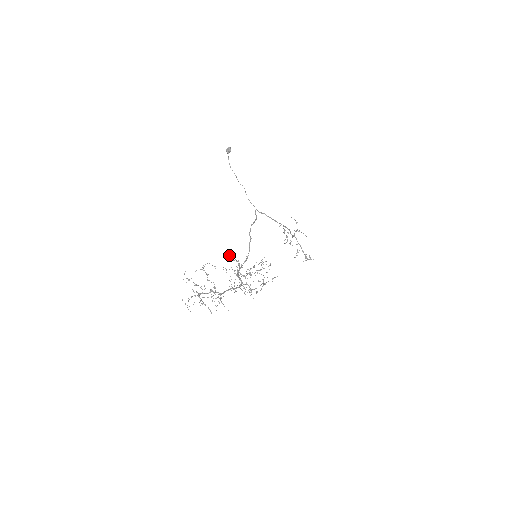
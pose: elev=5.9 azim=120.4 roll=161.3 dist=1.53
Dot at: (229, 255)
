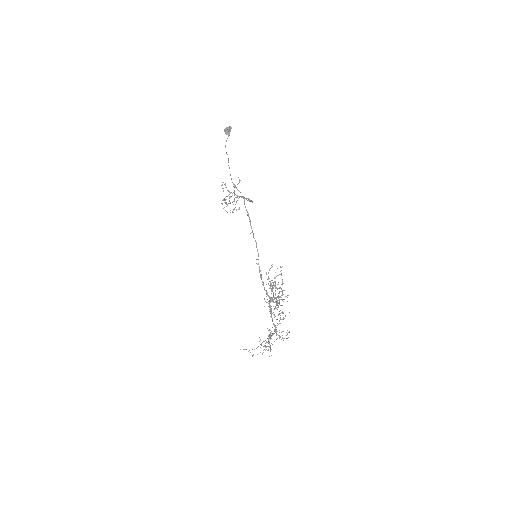
Dot at: (274, 285)
